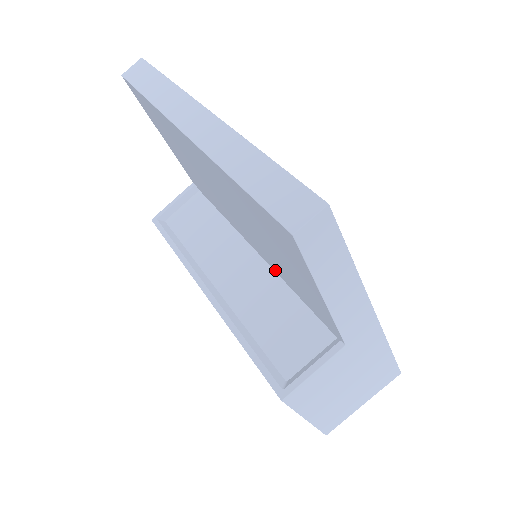
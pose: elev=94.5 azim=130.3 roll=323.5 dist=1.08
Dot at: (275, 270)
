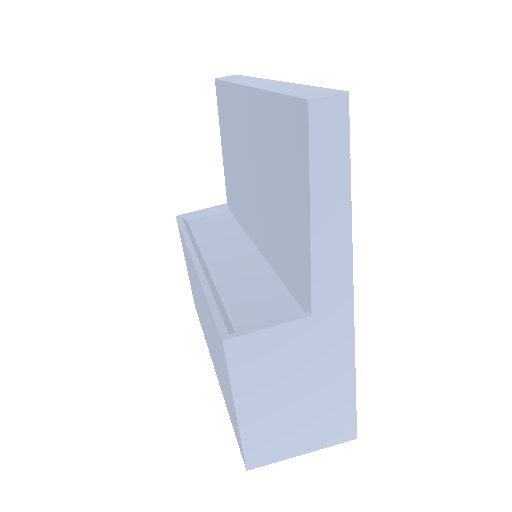
Dot at: (269, 259)
